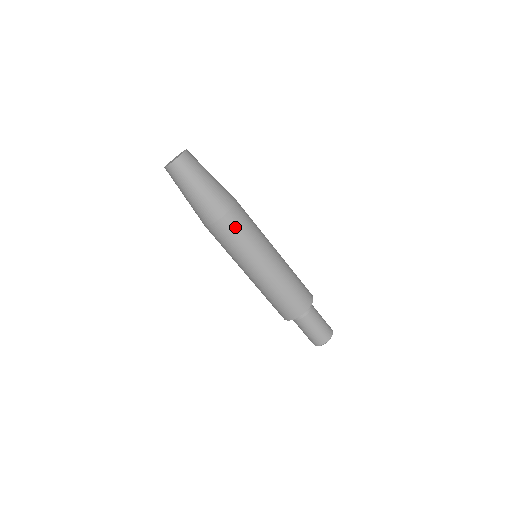
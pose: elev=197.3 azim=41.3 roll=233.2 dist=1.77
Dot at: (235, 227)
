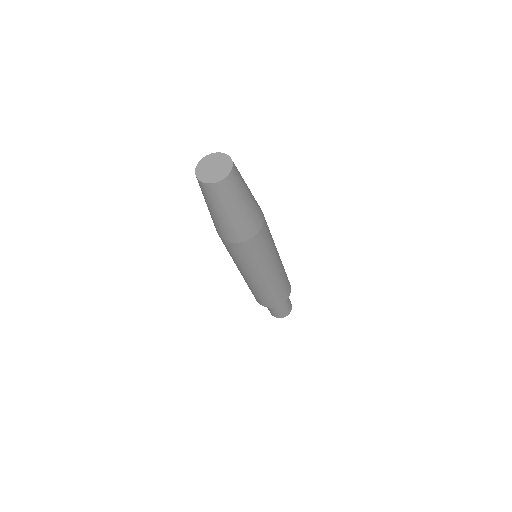
Dot at: (259, 246)
